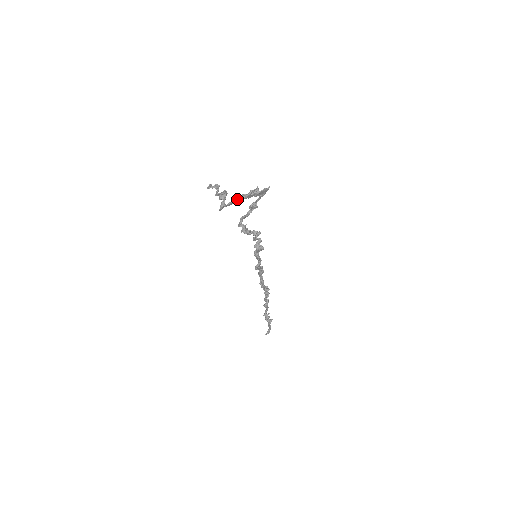
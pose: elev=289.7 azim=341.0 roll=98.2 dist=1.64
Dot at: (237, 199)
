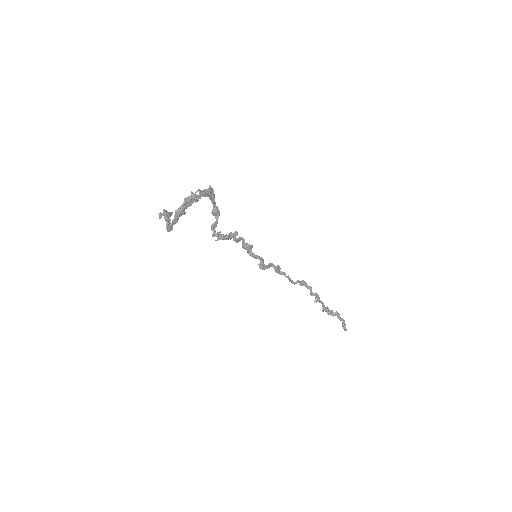
Dot at: (177, 213)
